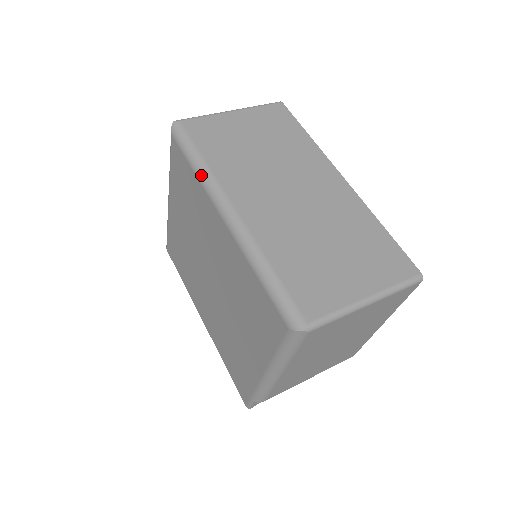
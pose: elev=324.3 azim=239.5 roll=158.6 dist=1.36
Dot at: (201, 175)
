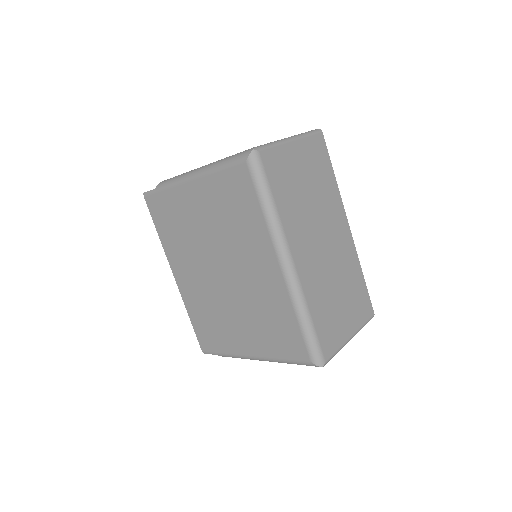
Dot at: (271, 220)
